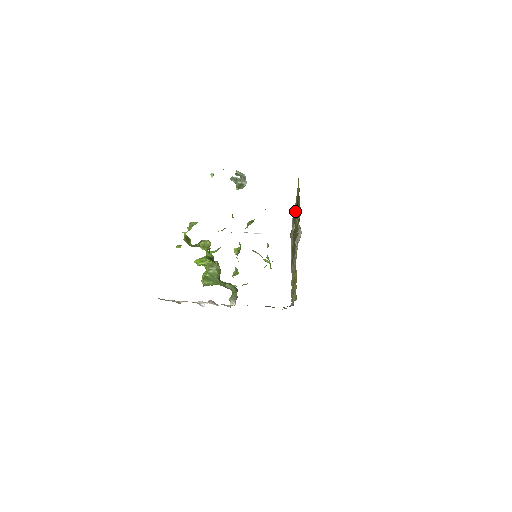
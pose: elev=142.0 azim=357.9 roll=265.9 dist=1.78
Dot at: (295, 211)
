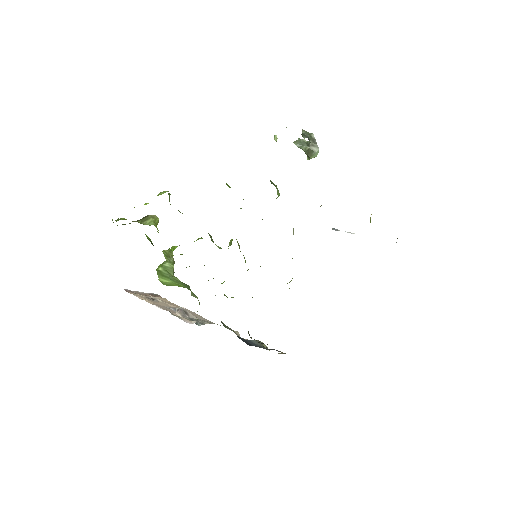
Dot at: occluded
